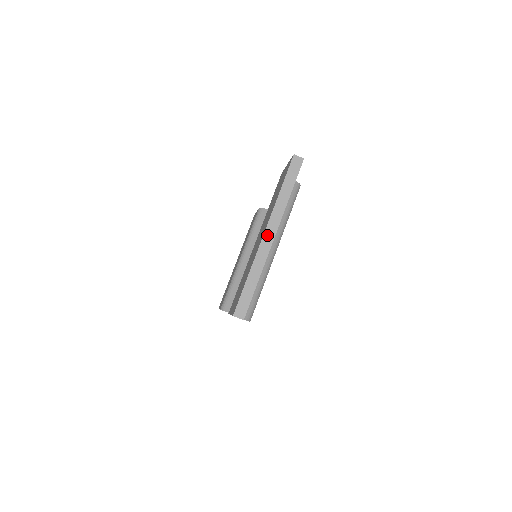
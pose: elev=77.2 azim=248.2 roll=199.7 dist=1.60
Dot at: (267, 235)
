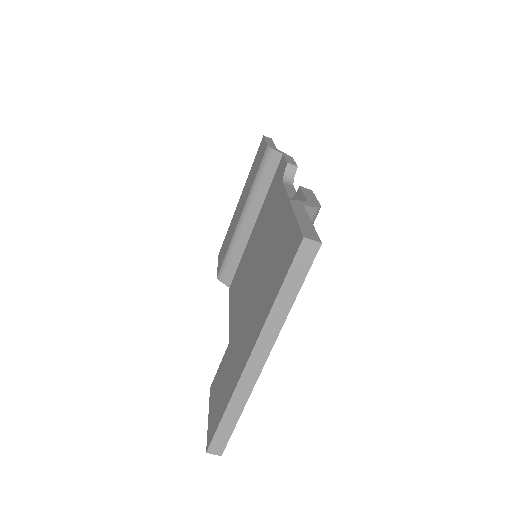
Dot at: (254, 360)
